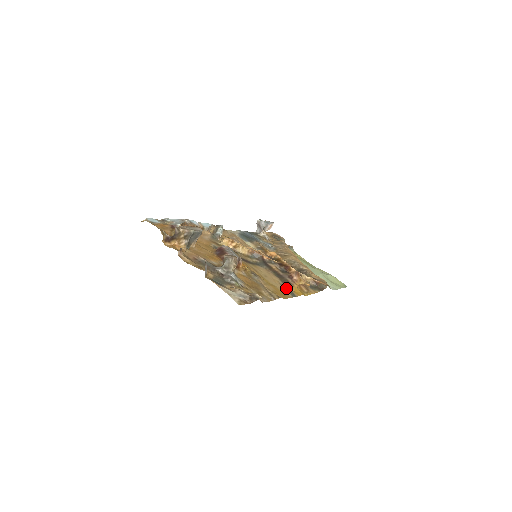
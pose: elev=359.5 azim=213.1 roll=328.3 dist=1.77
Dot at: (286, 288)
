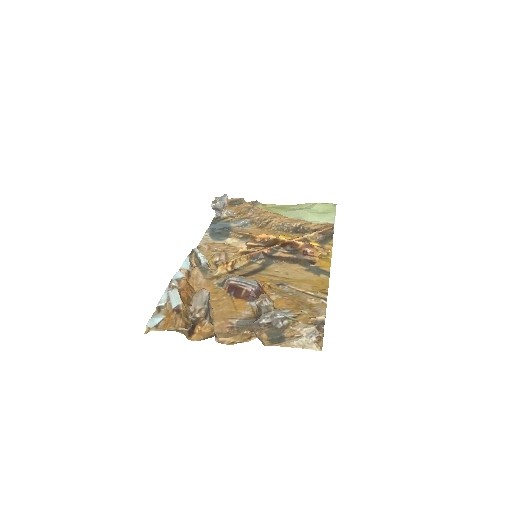
Dot at: (314, 271)
